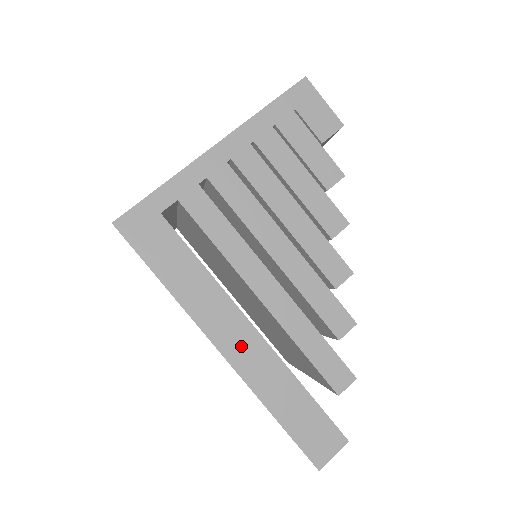
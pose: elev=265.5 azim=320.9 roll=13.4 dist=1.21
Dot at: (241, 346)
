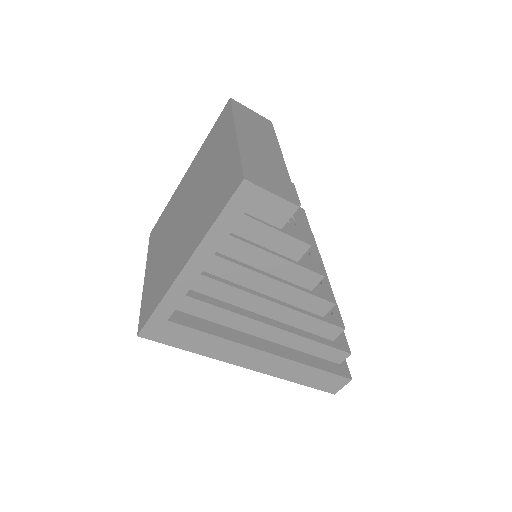
Dot at: (262, 363)
